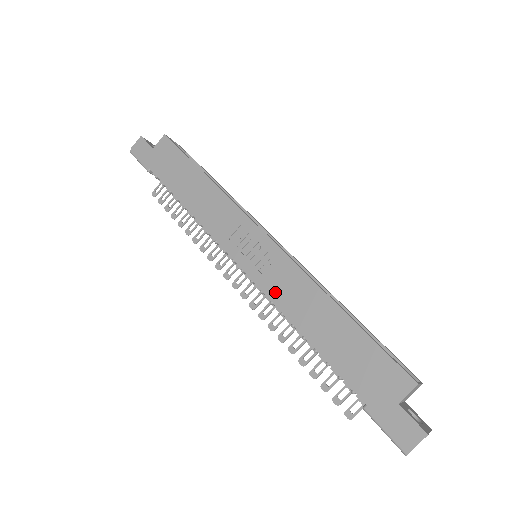
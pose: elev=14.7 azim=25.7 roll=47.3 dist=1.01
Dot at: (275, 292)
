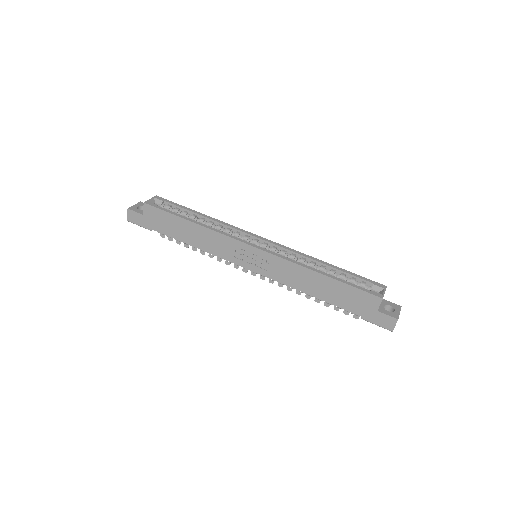
Dot at: (281, 278)
